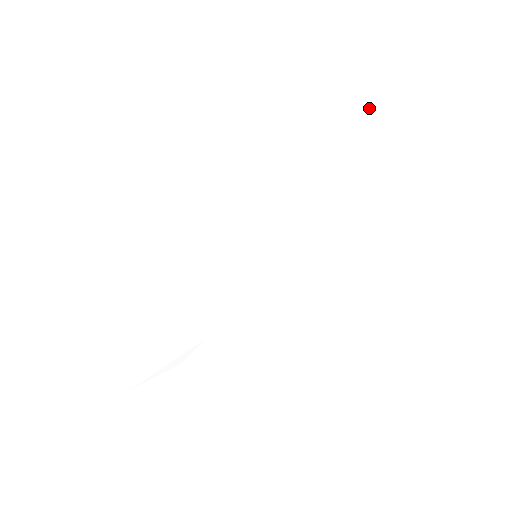
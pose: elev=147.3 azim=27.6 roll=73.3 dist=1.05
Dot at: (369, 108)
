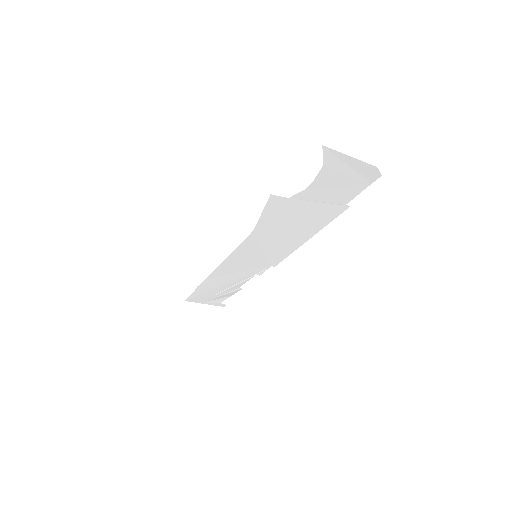
Dot at: (334, 156)
